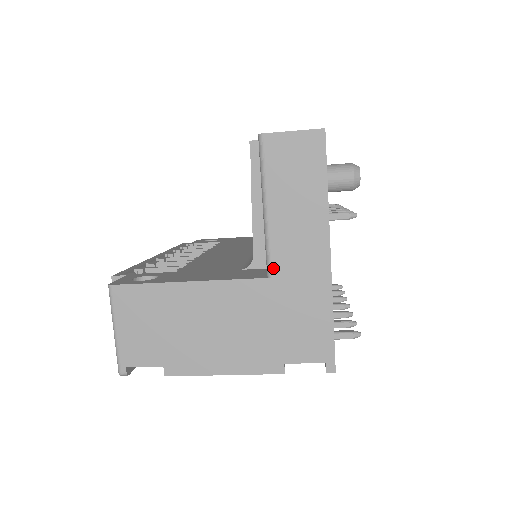
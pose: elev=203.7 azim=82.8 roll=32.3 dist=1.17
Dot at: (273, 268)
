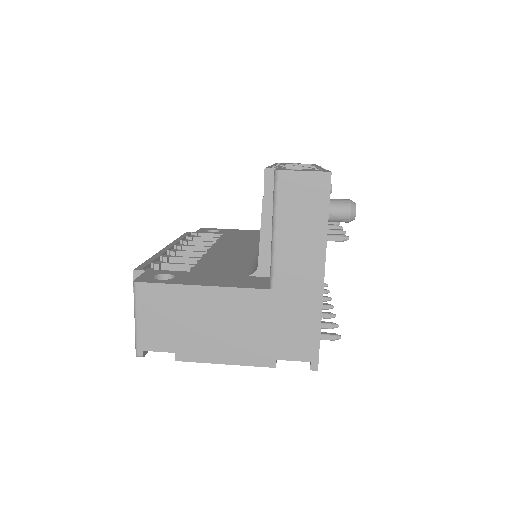
Dot at: (275, 282)
